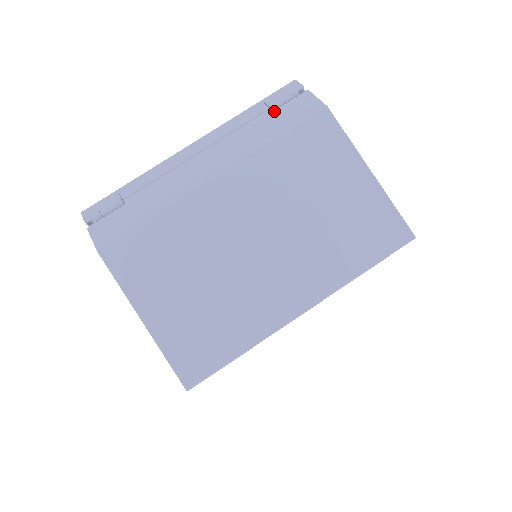
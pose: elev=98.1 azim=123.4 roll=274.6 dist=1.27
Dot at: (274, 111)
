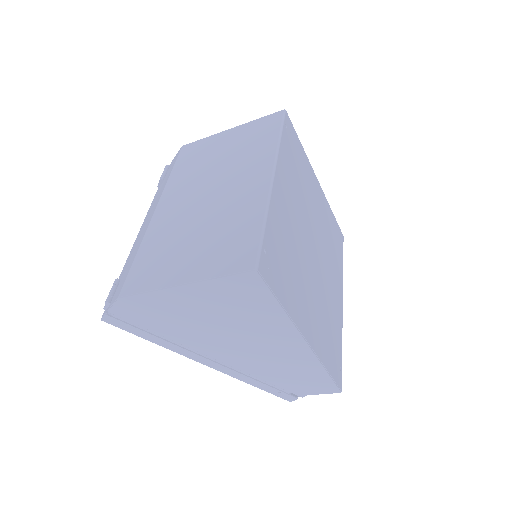
Dot at: (164, 179)
